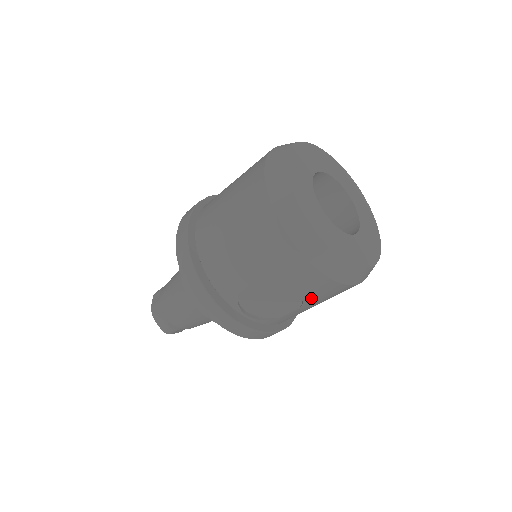
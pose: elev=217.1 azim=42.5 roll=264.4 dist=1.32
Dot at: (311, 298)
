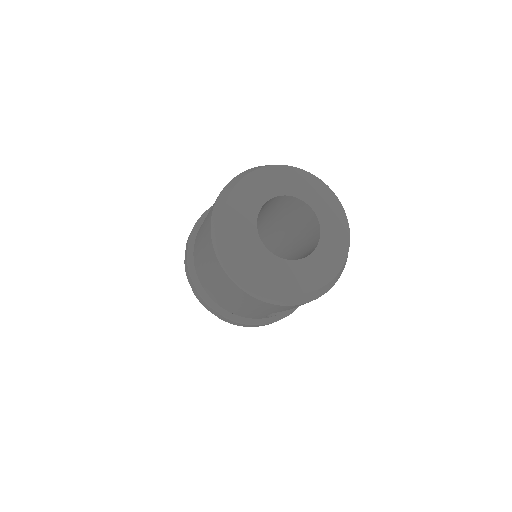
Dot at: occluded
